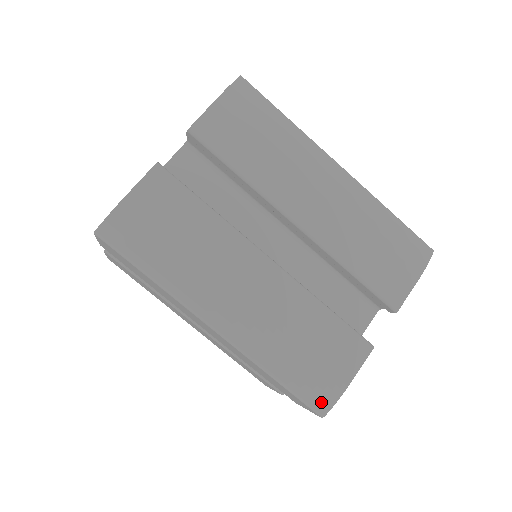
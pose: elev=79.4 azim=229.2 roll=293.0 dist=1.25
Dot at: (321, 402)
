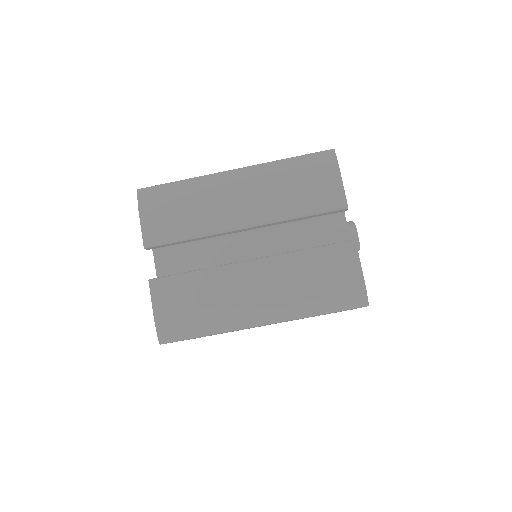
Dot at: (358, 299)
